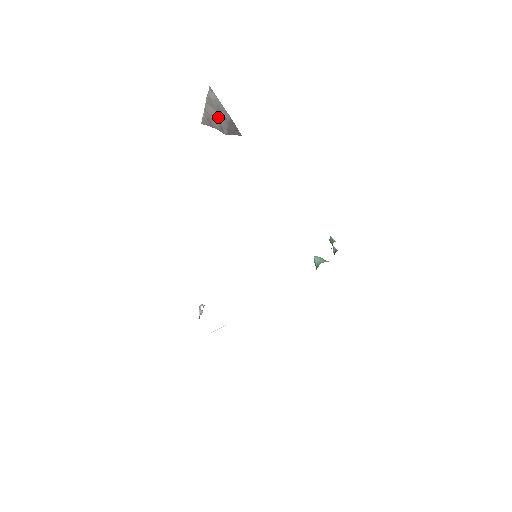
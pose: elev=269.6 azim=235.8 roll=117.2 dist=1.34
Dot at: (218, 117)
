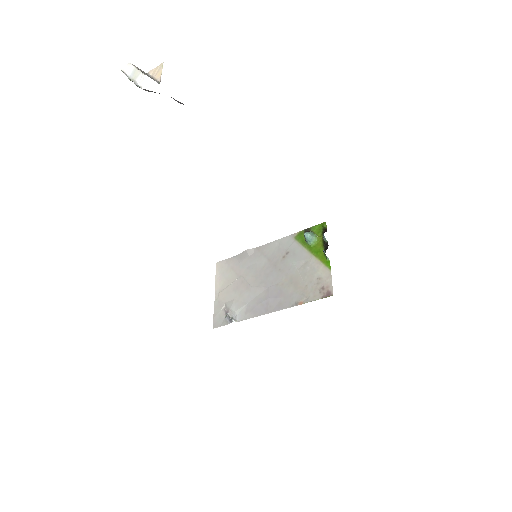
Dot at: occluded
